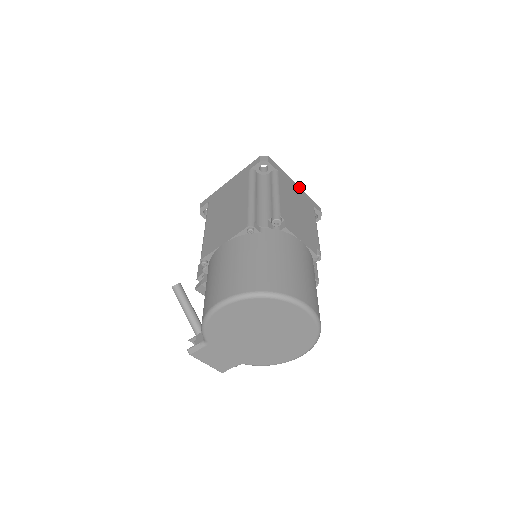
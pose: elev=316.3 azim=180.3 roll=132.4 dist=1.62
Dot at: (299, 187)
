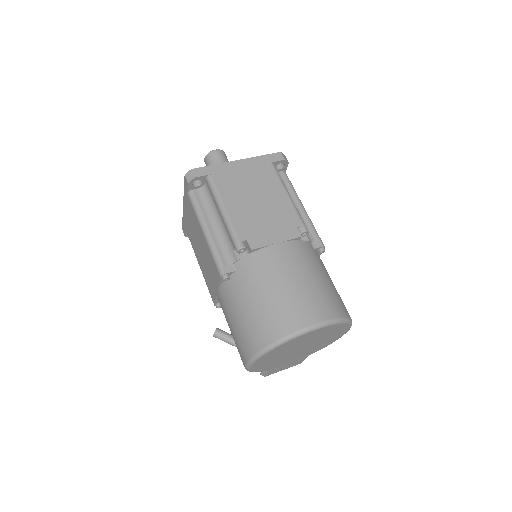
Dot at: (243, 160)
